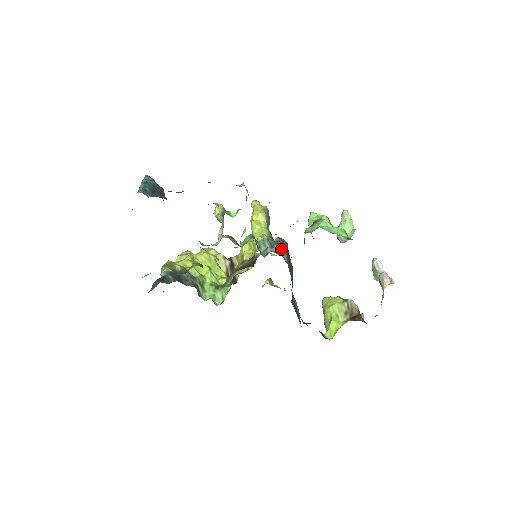
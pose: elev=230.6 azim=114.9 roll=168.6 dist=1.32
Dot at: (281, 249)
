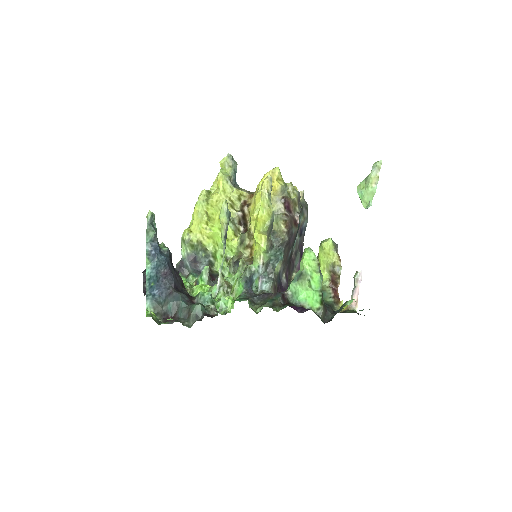
Dot at: (270, 283)
